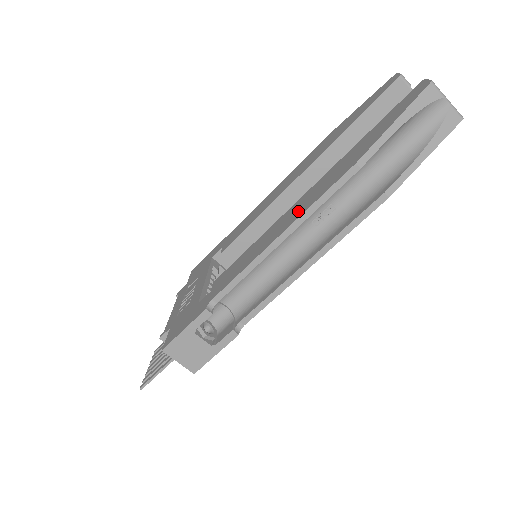
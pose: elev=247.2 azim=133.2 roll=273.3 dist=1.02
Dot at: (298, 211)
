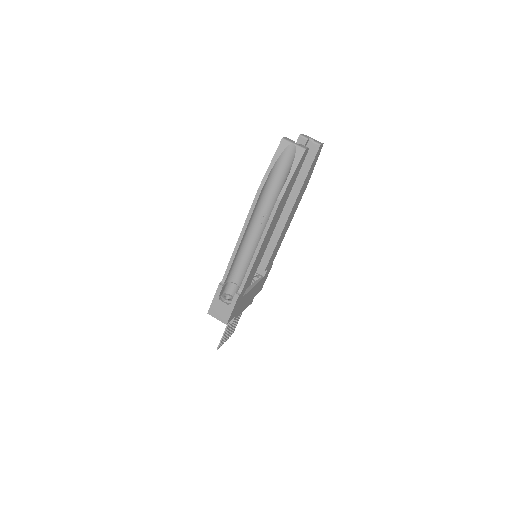
Dot at: occluded
